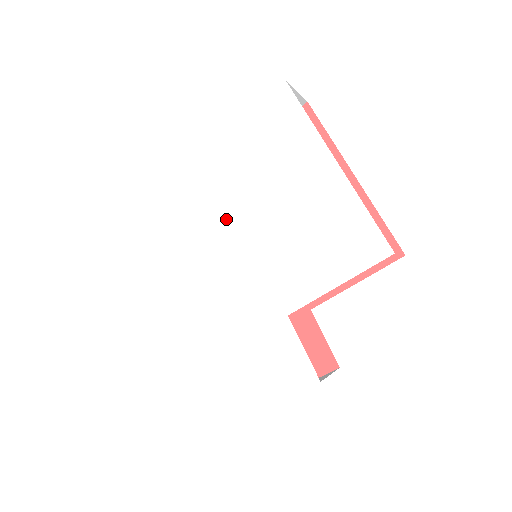
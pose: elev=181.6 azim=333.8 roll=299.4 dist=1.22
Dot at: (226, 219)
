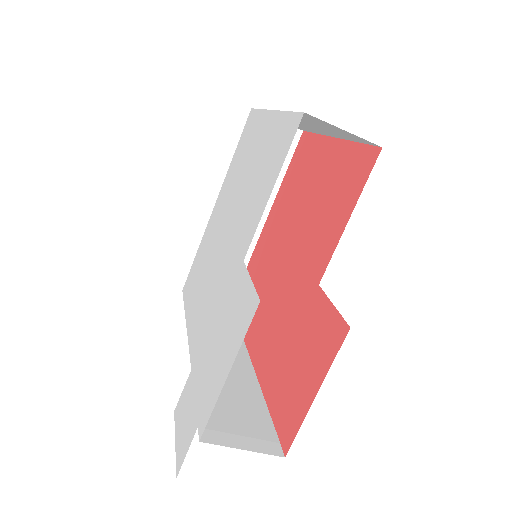
Dot at: (220, 230)
